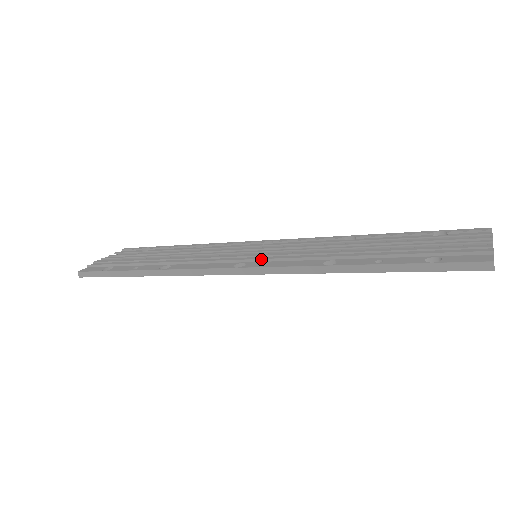
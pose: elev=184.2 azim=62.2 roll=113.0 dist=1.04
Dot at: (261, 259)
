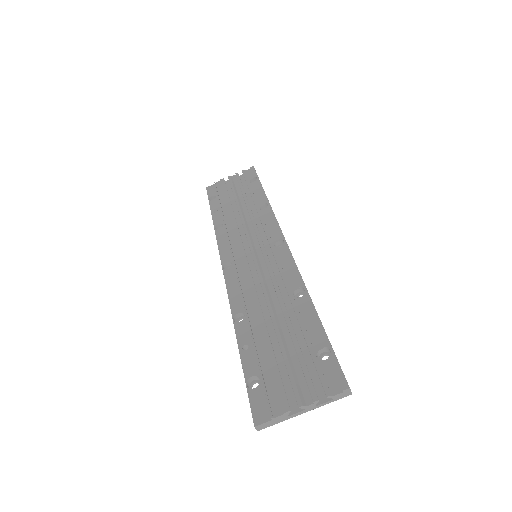
Dot at: (236, 271)
